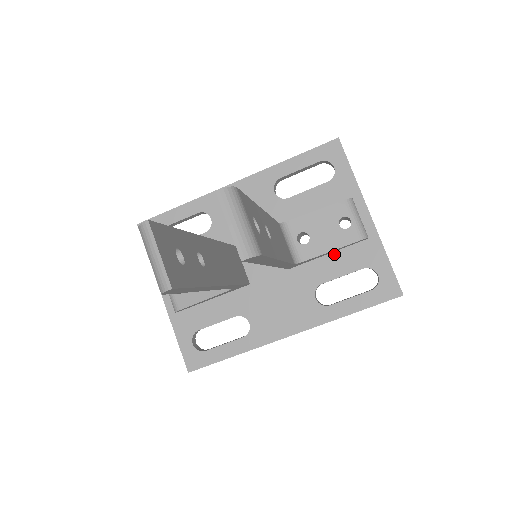
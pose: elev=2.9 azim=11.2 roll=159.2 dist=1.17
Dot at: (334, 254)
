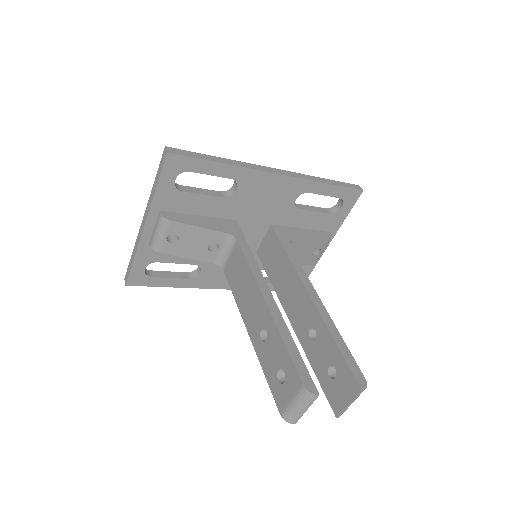
Dot at: occluded
